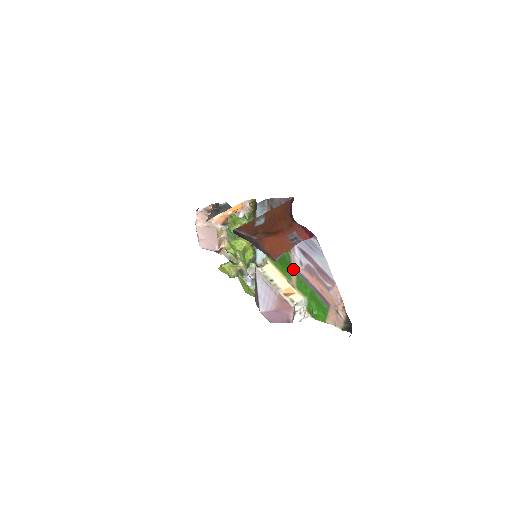
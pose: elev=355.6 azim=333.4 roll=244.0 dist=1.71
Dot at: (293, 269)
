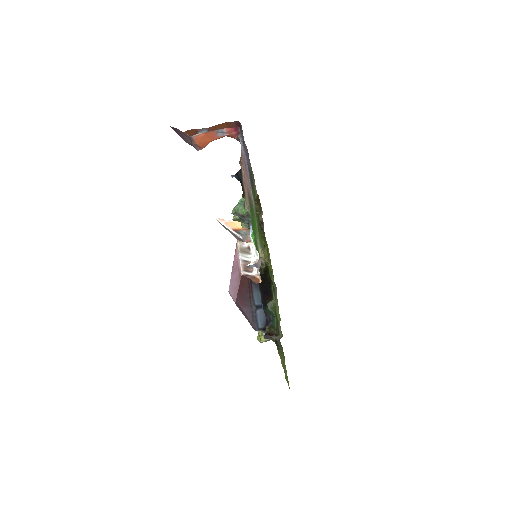
Dot at: (255, 215)
